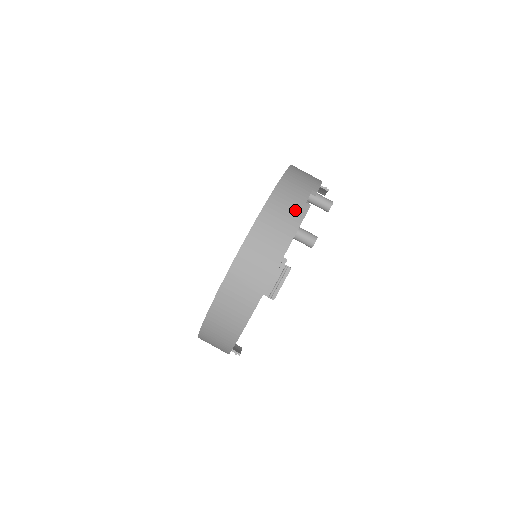
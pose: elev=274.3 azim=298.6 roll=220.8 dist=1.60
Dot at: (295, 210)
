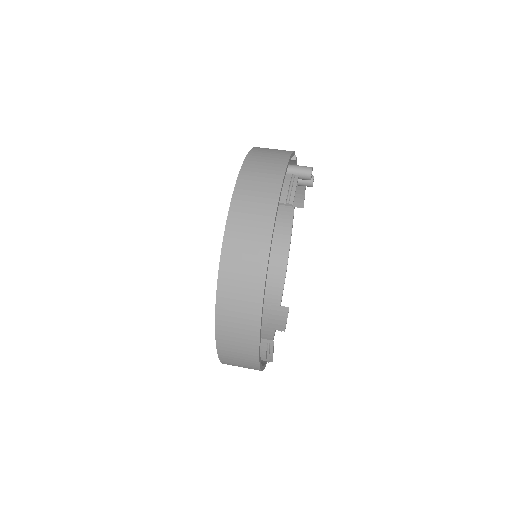
Dot at: (282, 150)
